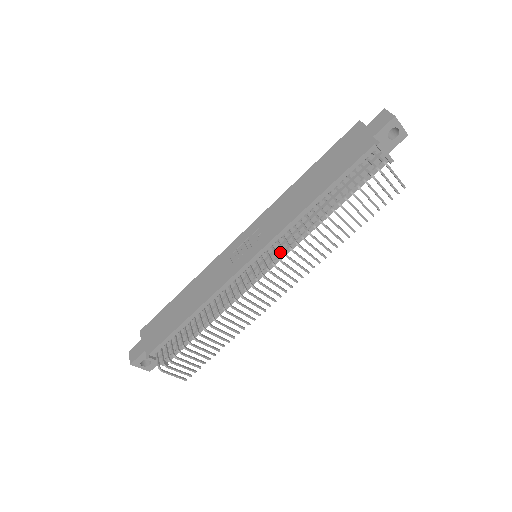
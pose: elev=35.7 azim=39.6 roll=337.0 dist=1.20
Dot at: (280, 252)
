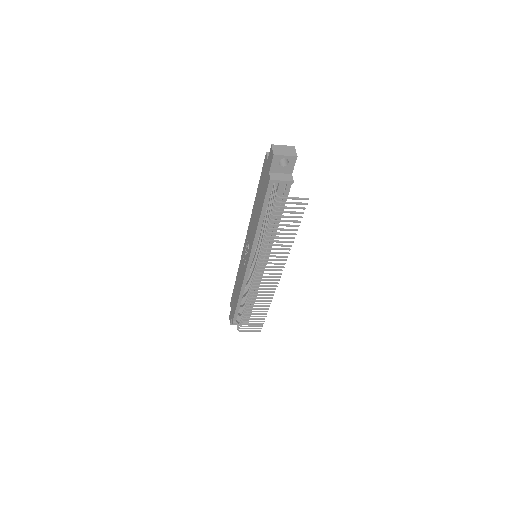
Dot at: occluded
